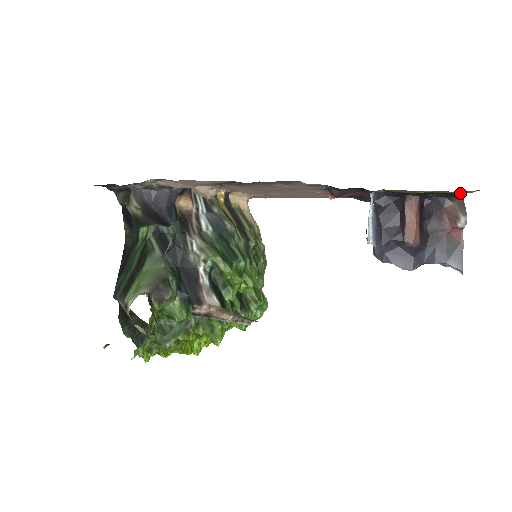
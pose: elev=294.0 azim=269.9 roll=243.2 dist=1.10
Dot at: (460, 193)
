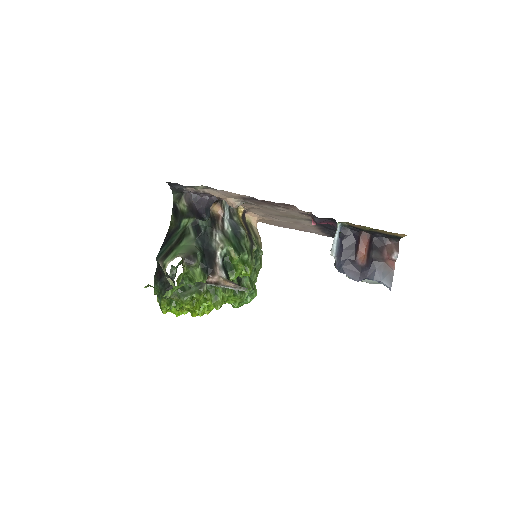
Dot at: (396, 237)
